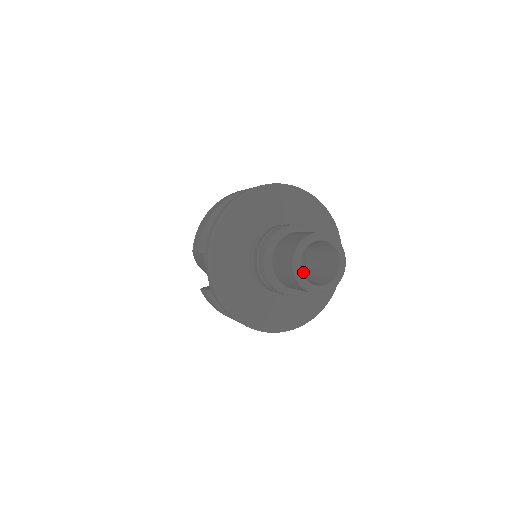
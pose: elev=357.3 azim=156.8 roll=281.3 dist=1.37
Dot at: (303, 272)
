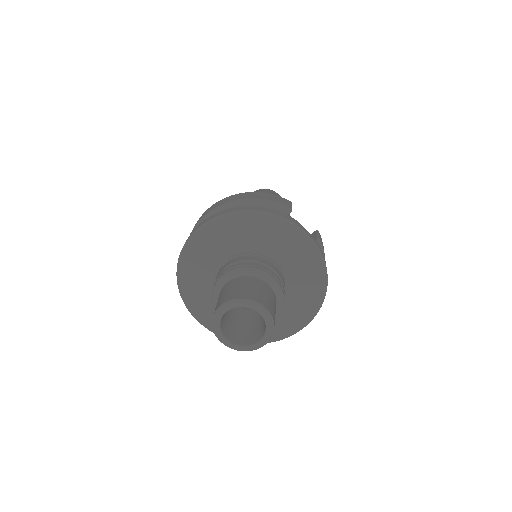
Dot at: occluded
